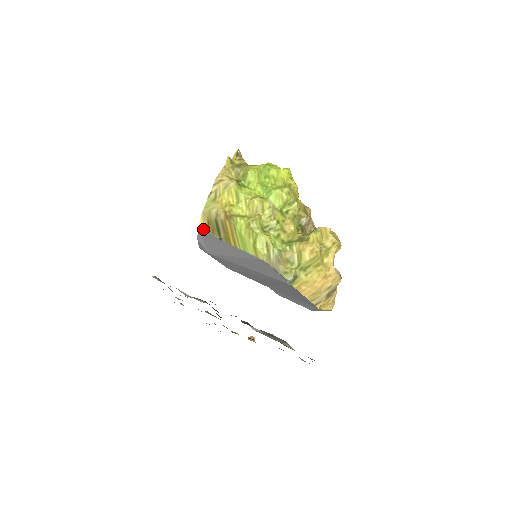
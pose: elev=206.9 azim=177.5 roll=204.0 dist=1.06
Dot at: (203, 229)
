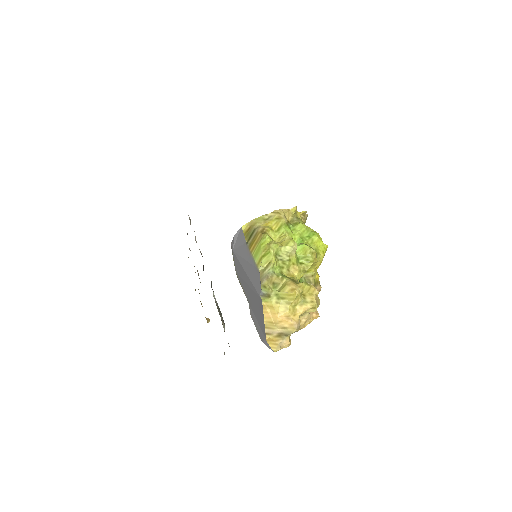
Dot at: (243, 230)
